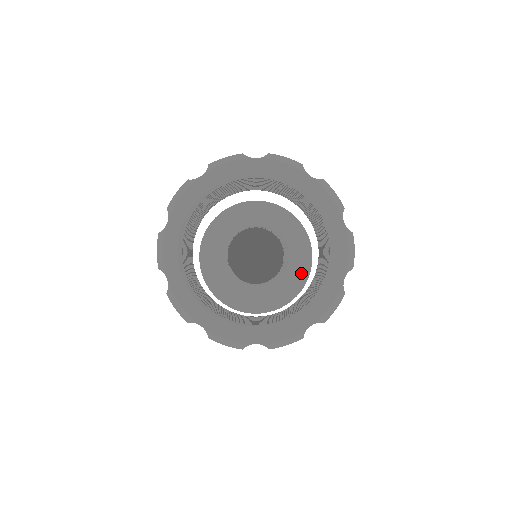
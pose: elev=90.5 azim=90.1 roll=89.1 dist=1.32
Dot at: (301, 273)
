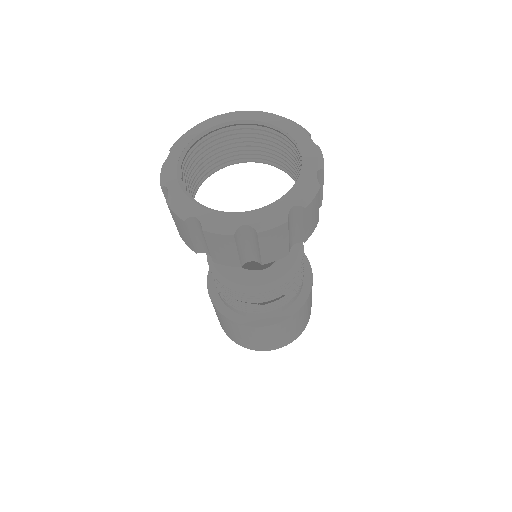
Dot at: (297, 256)
